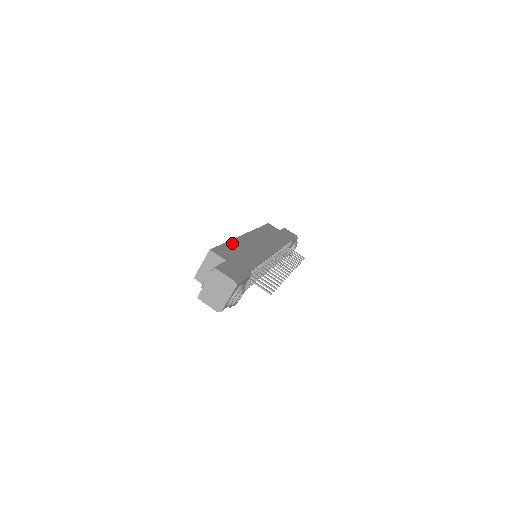
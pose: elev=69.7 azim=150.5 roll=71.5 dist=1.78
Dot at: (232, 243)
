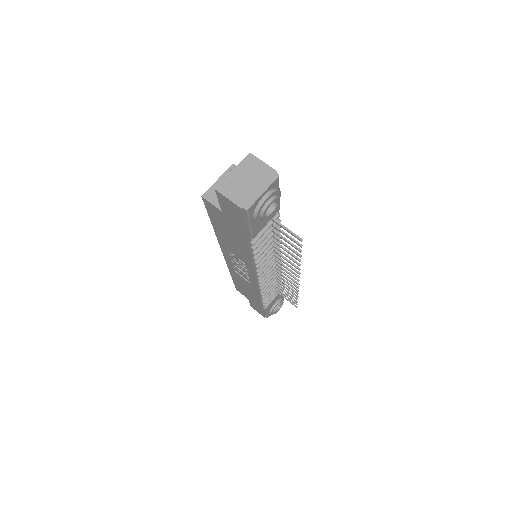
Dot at: occluded
